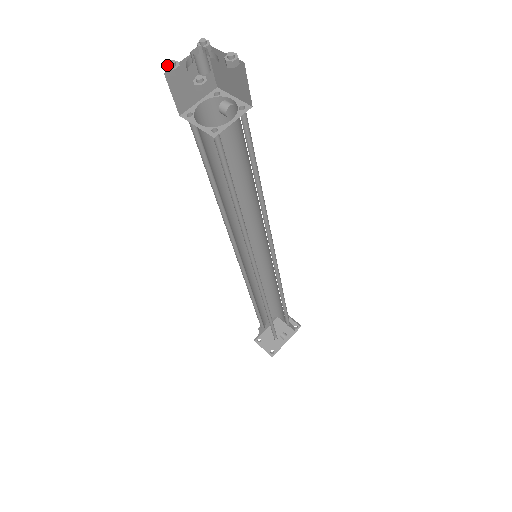
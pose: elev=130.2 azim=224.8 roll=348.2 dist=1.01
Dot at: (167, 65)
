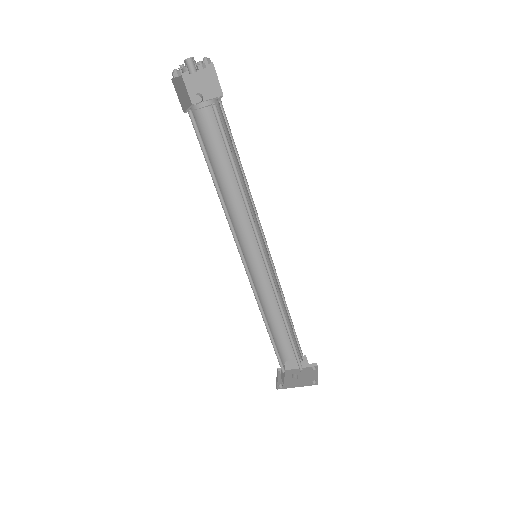
Dot at: (181, 67)
